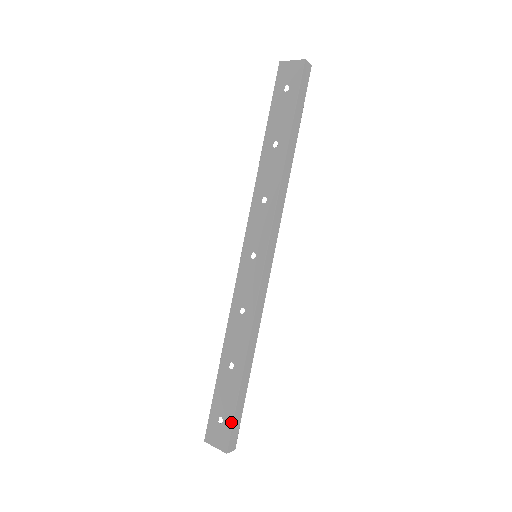
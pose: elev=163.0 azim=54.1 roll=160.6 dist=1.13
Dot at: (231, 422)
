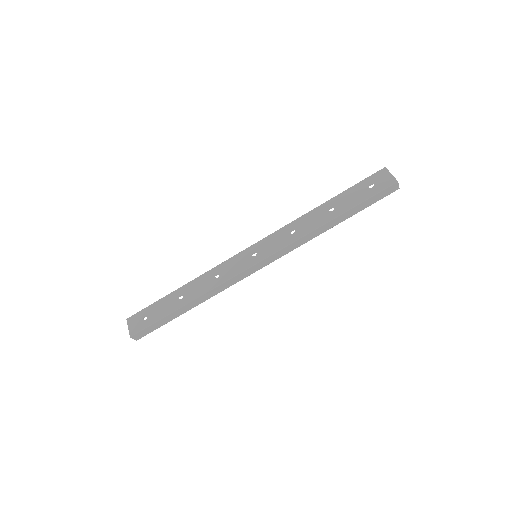
Dot at: (149, 324)
